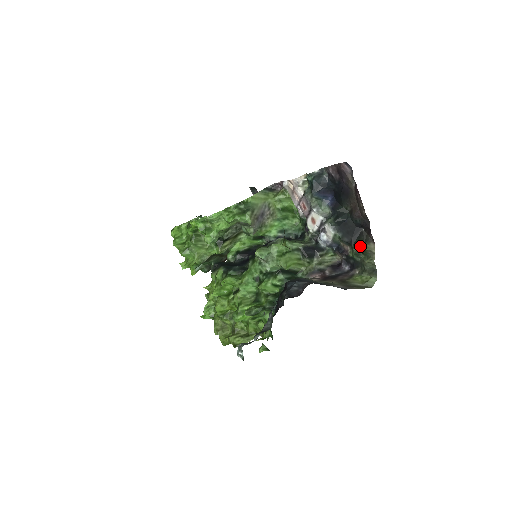
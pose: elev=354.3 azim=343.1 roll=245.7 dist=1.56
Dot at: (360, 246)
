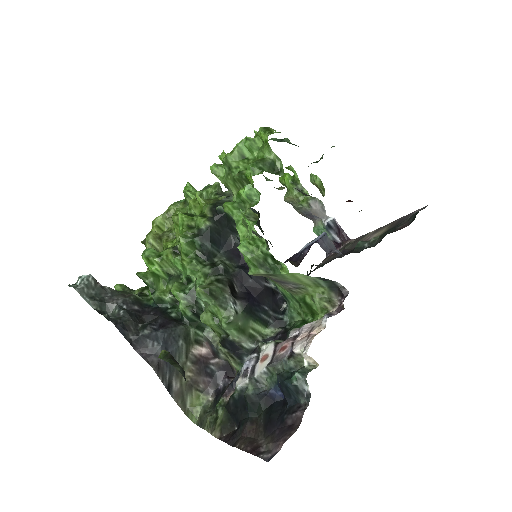
Dot at: (221, 418)
